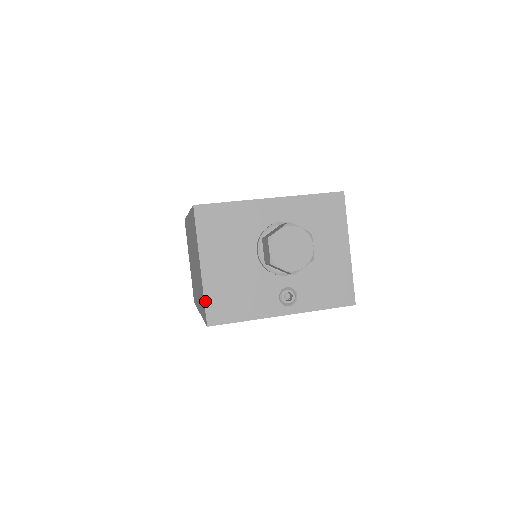
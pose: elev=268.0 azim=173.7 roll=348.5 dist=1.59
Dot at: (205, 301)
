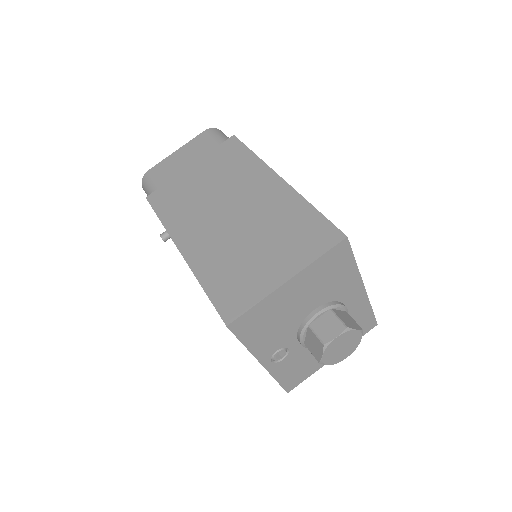
Dot at: (253, 307)
